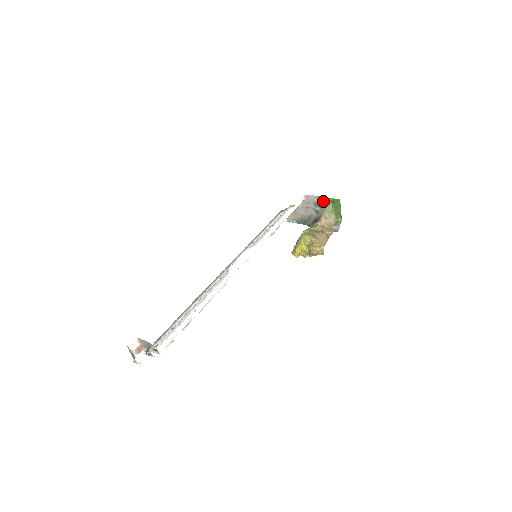
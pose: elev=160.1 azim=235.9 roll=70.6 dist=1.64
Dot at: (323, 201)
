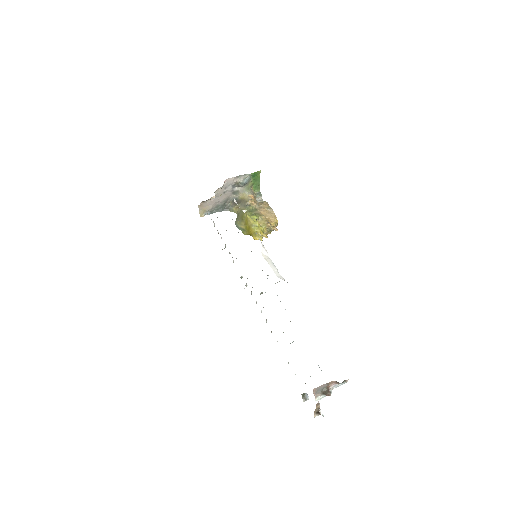
Dot at: (245, 179)
